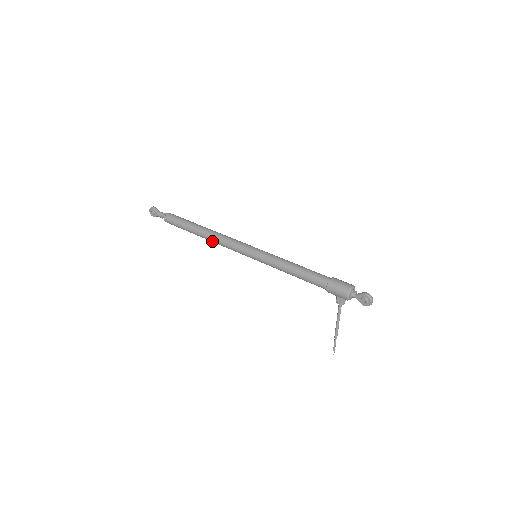
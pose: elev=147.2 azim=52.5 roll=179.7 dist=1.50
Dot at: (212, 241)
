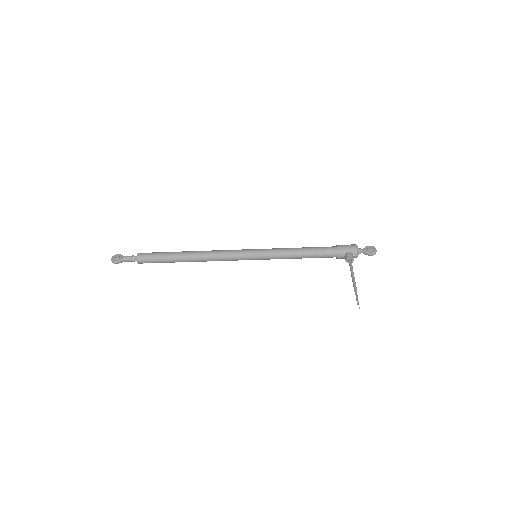
Dot at: (204, 254)
